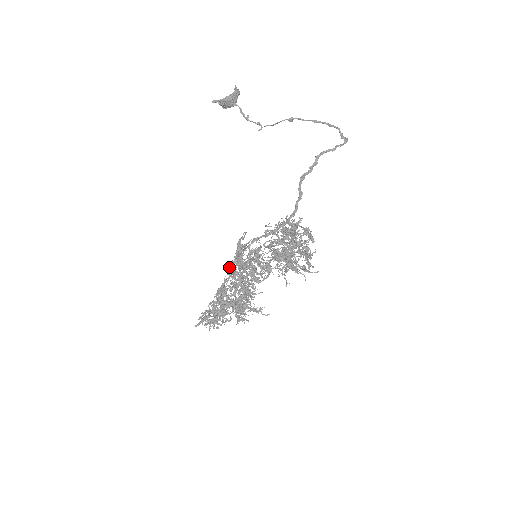
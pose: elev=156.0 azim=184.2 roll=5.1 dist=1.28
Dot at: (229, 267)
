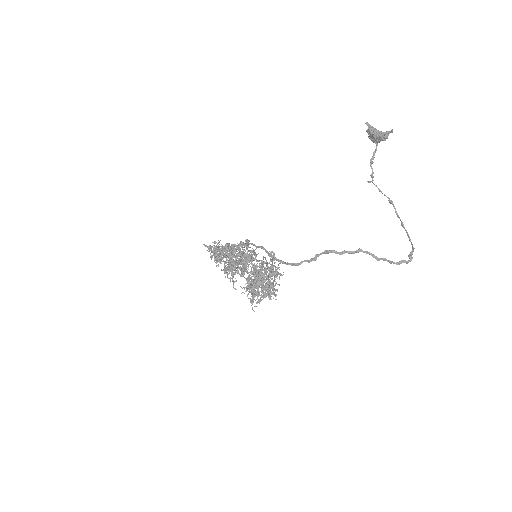
Dot at: (228, 245)
